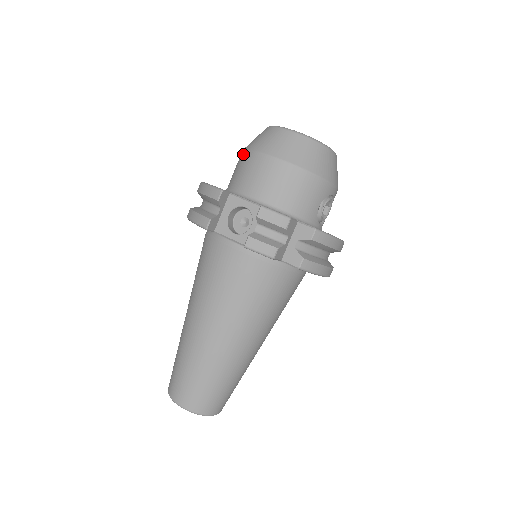
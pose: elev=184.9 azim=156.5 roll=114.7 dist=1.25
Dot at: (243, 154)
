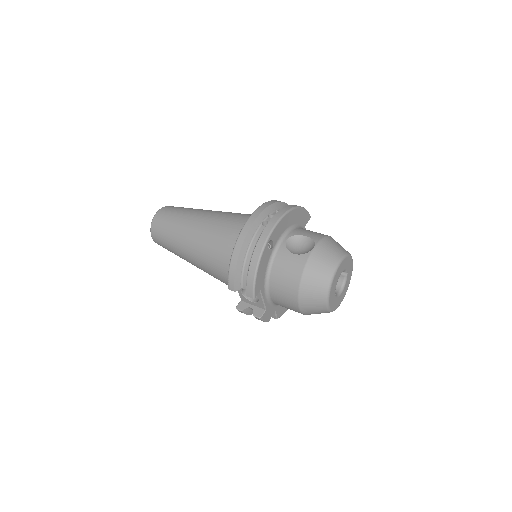
Dot at: (297, 279)
